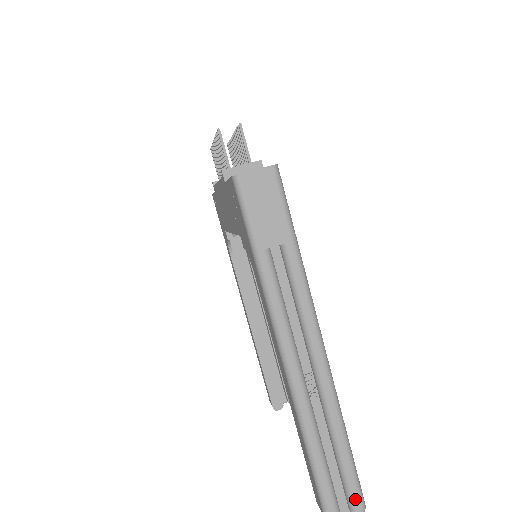
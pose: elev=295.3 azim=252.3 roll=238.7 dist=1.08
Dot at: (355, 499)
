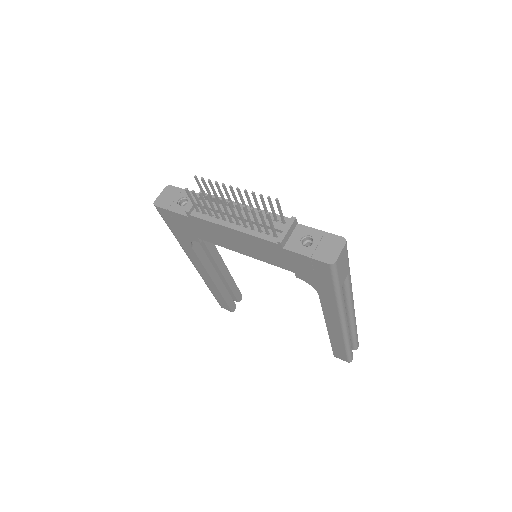
Dot at: (357, 345)
